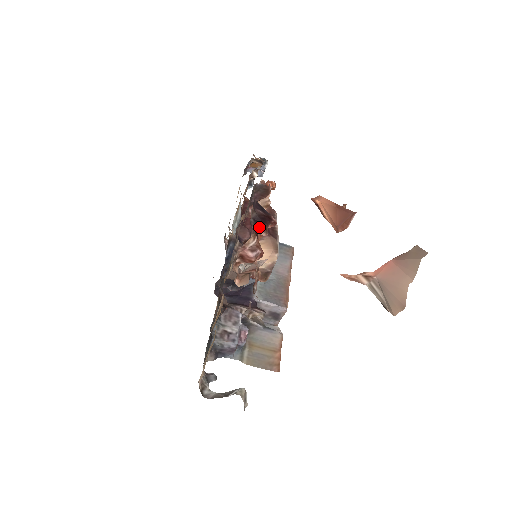
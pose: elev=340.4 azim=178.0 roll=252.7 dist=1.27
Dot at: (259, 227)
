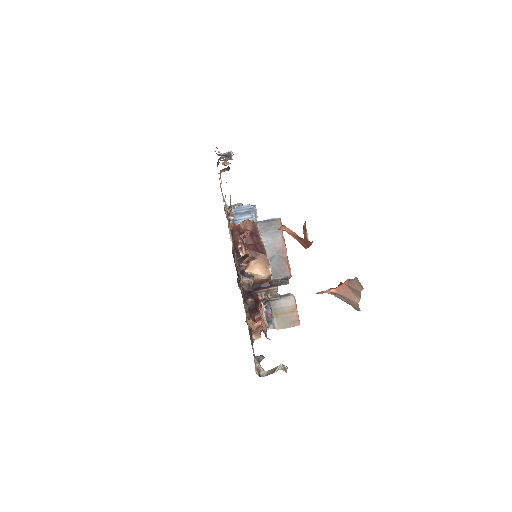
Dot at: (254, 315)
